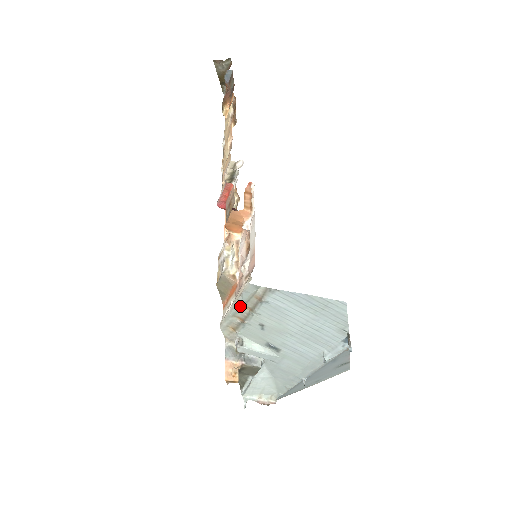
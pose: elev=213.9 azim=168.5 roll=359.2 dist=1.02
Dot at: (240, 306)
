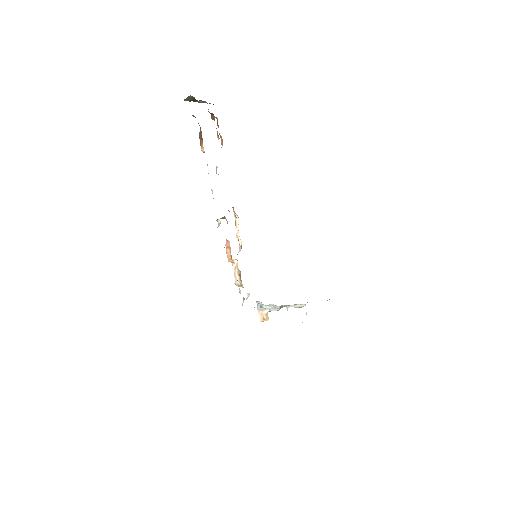
Dot at: occluded
